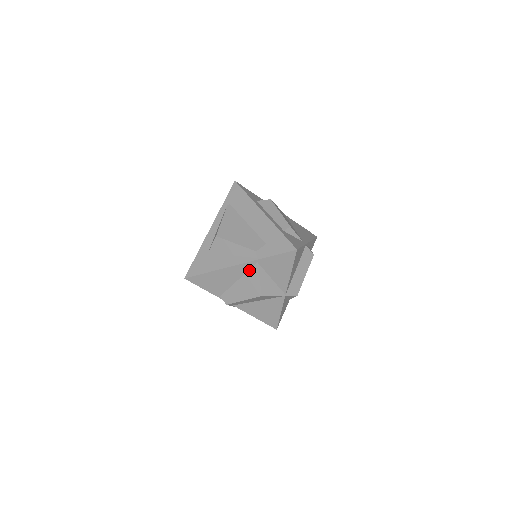
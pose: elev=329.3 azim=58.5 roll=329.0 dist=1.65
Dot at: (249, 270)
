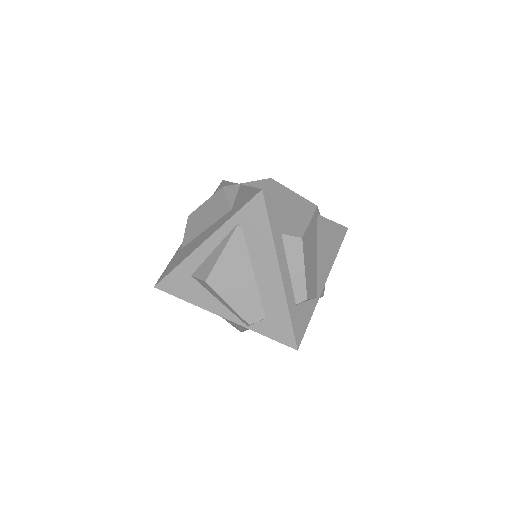
Dot at: occluded
